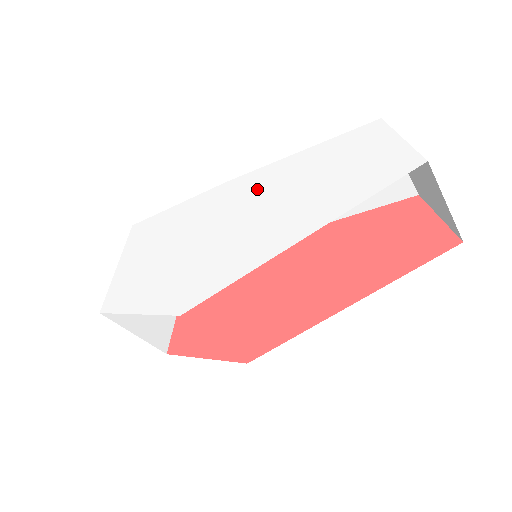
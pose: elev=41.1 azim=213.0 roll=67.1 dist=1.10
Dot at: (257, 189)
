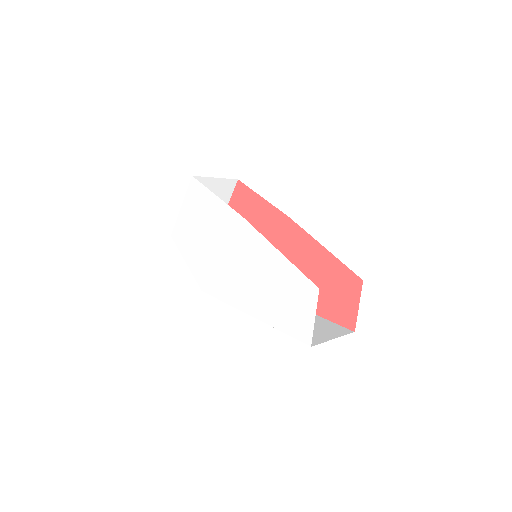
Dot at: (252, 251)
